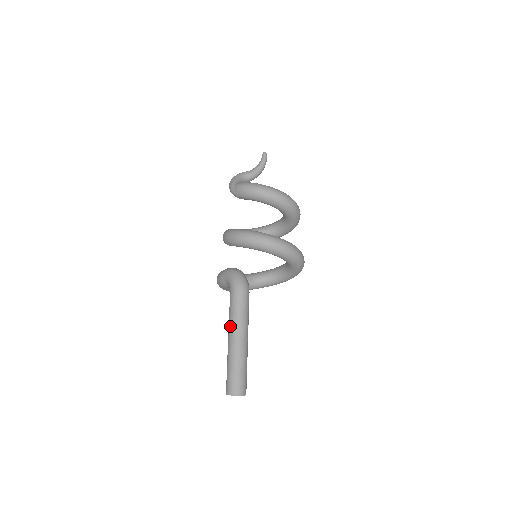
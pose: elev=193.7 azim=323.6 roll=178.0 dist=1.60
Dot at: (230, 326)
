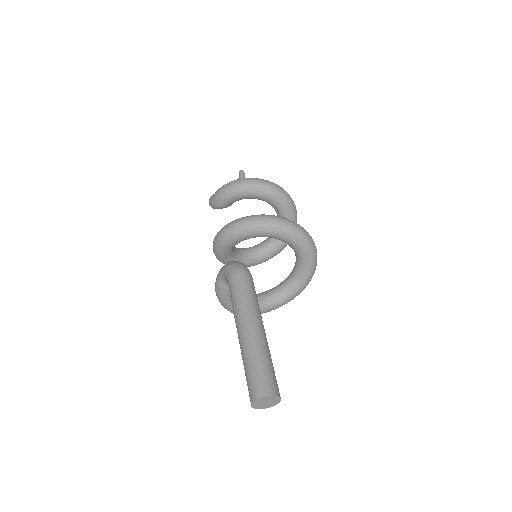
Dot at: (235, 317)
